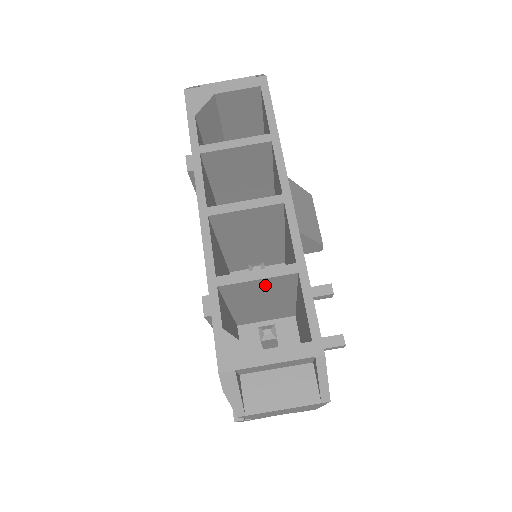
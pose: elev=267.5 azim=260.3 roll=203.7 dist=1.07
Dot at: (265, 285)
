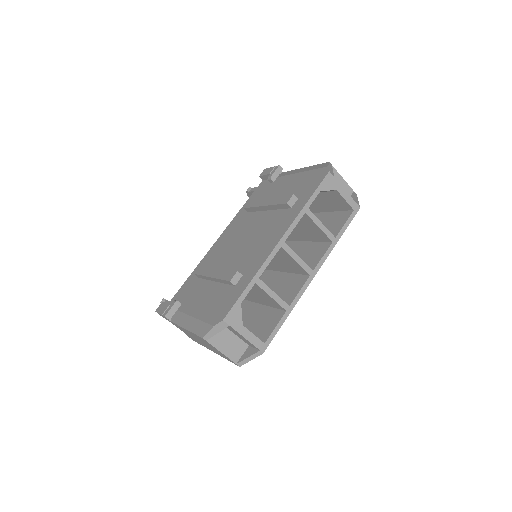
Dot at: (267, 298)
